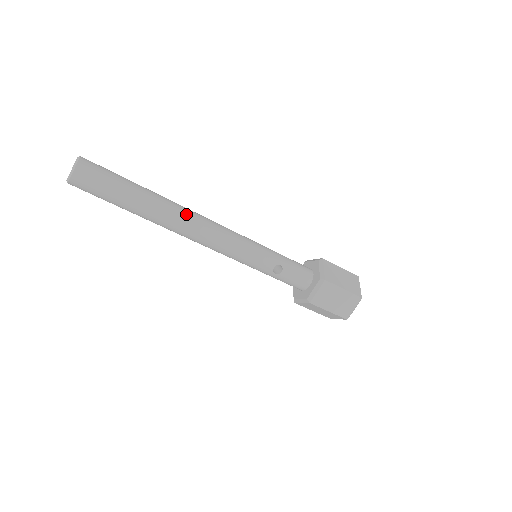
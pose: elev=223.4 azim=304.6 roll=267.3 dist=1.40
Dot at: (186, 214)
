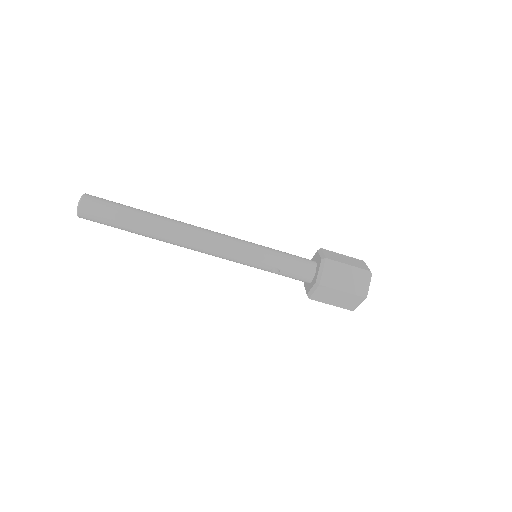
Dot at: (178, 234)
